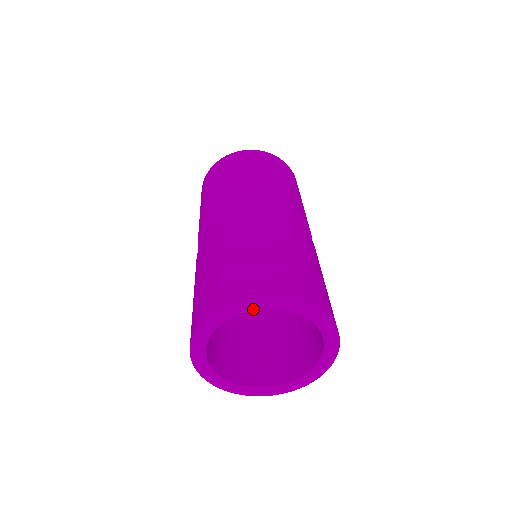
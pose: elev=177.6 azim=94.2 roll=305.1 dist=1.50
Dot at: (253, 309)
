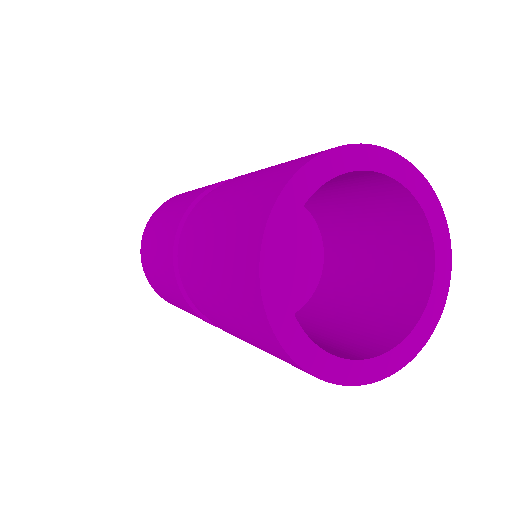
Dot at: (394, 177)
